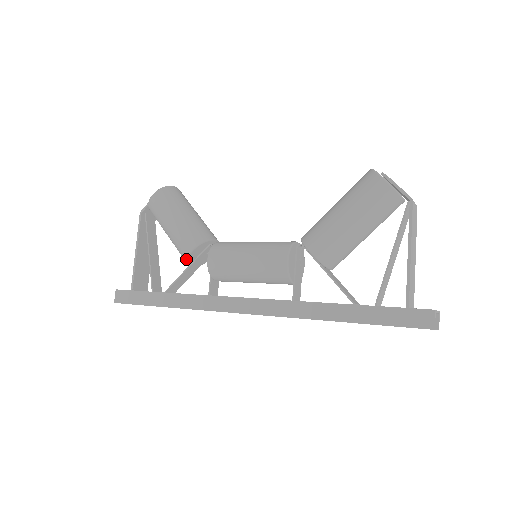
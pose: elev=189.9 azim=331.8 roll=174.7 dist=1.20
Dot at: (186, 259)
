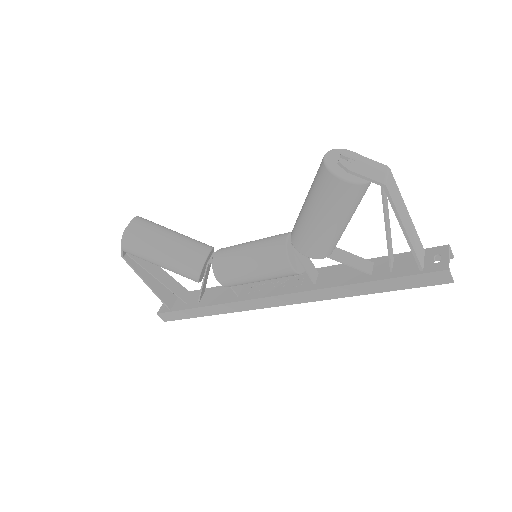
Dot at: occluded
